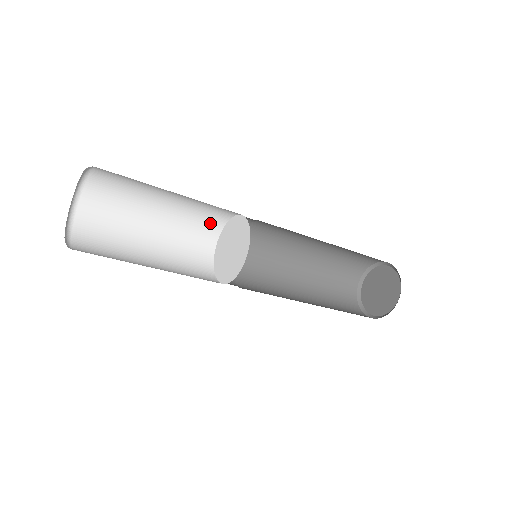
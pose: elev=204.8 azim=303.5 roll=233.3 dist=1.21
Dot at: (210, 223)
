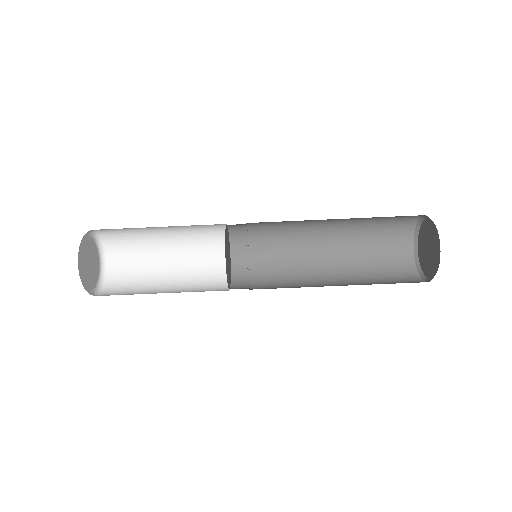
Dot at: (216, 282)
